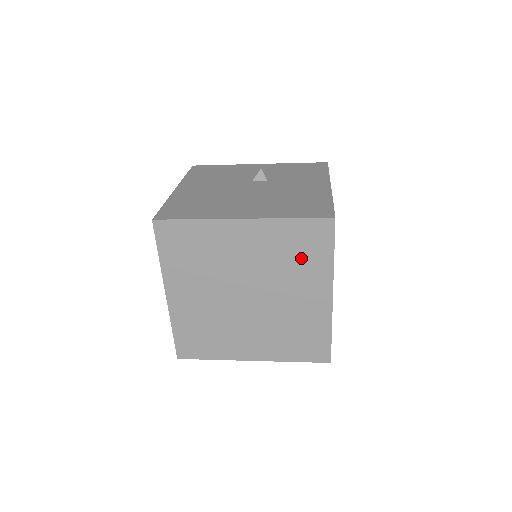
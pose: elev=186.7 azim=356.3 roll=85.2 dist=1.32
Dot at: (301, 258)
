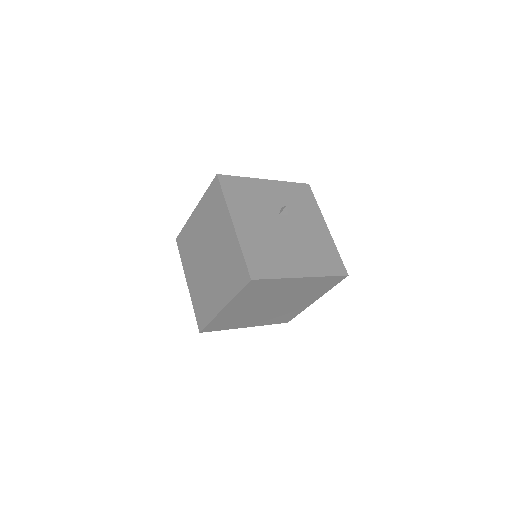
Dot at: (317, 289)
